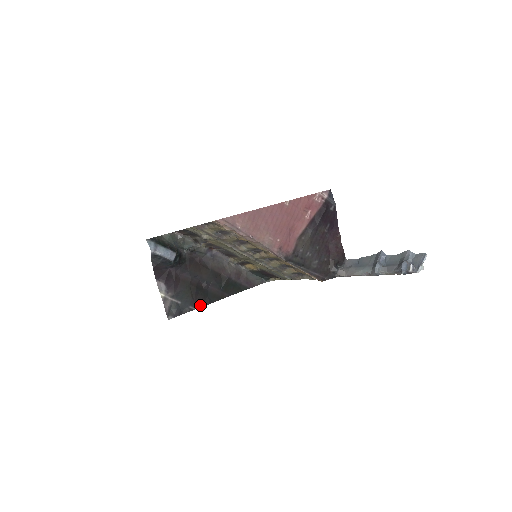
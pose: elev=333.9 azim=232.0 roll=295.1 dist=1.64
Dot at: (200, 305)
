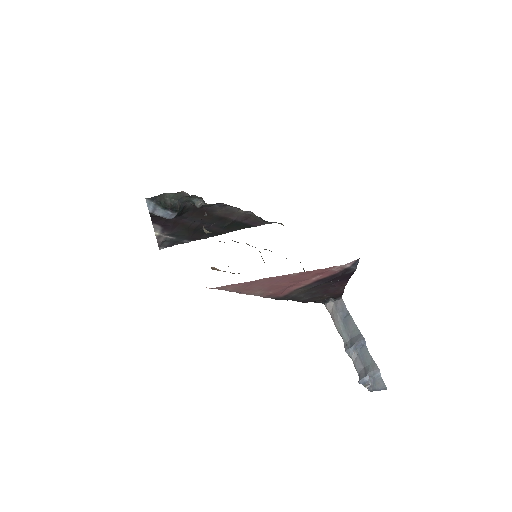
Dot at: (196, 239)
